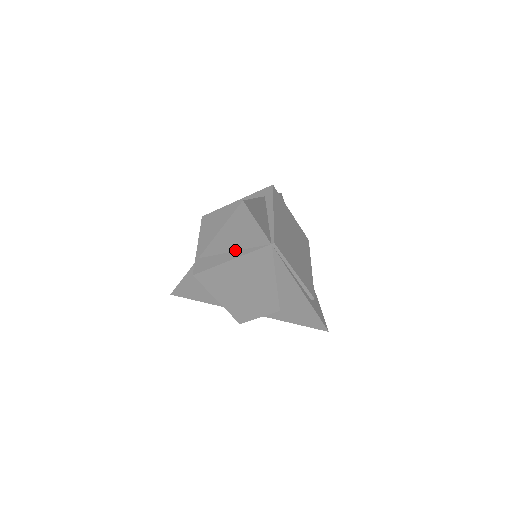
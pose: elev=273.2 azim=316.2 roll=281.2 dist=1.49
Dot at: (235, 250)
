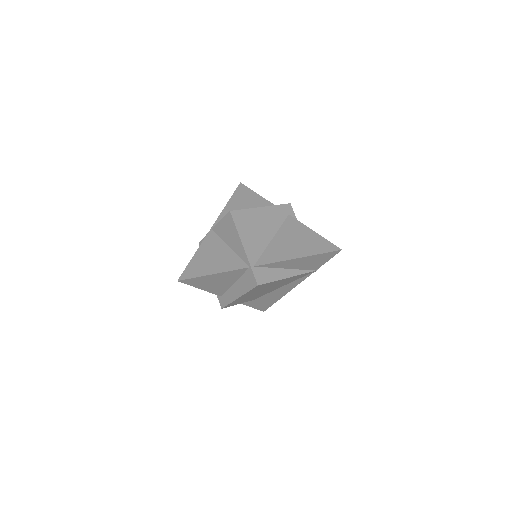
Dot at: (289, 268)
